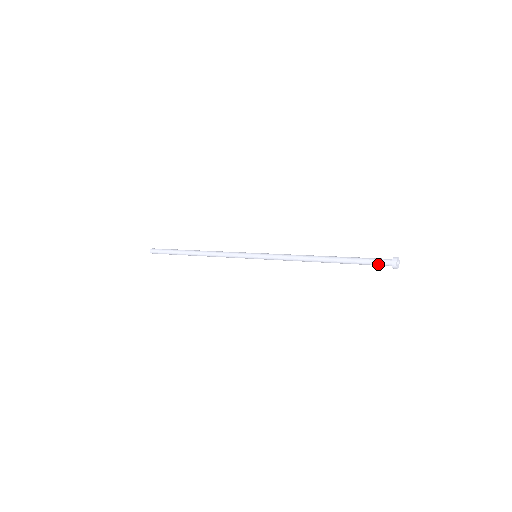
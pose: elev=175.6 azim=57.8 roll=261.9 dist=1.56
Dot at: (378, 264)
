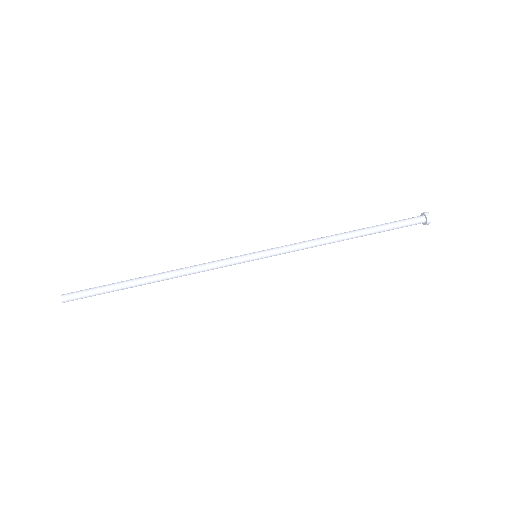
Dot at: (408, 225)
